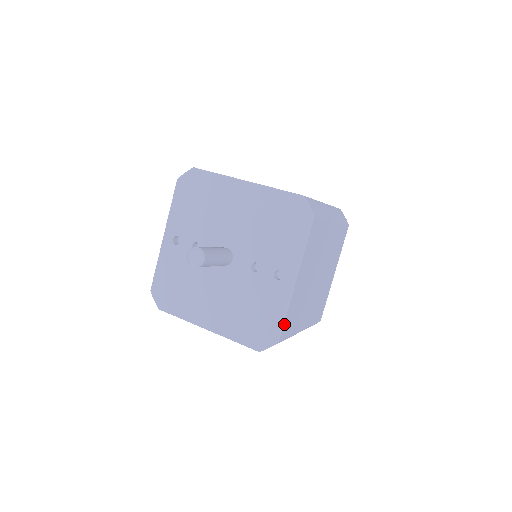
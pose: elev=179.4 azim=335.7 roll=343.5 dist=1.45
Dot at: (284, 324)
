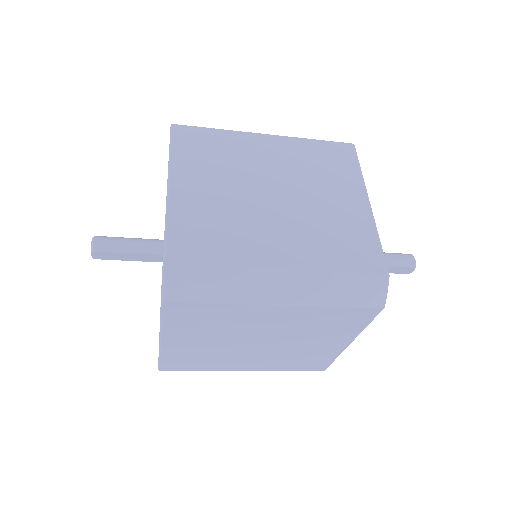
Dot at: (170, 240)
